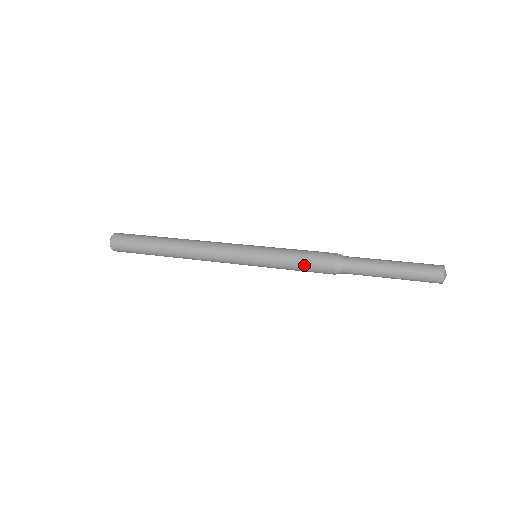
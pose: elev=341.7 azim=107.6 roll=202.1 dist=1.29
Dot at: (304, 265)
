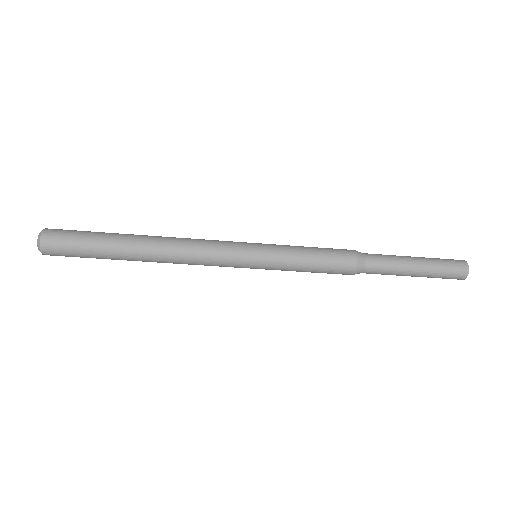
Dot at: (321, 262)
